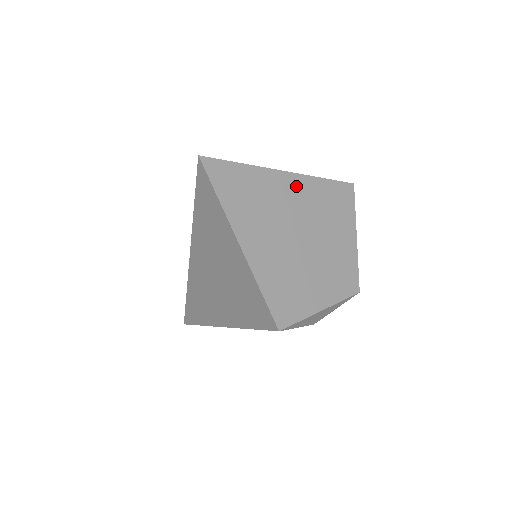
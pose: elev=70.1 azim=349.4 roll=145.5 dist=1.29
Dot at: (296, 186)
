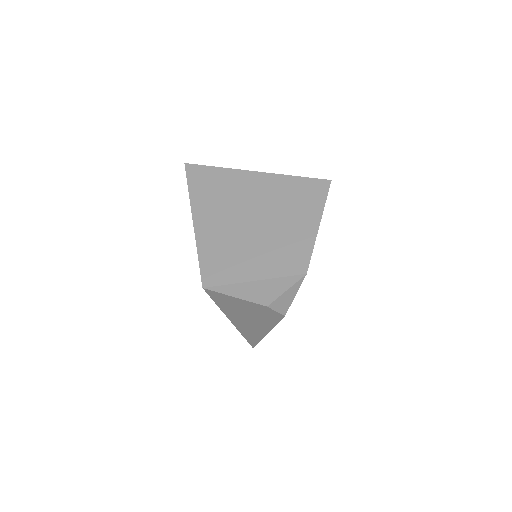
Dot at: (262, 182)
